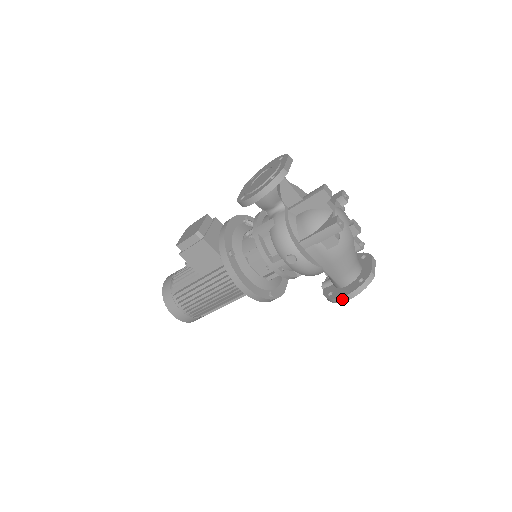
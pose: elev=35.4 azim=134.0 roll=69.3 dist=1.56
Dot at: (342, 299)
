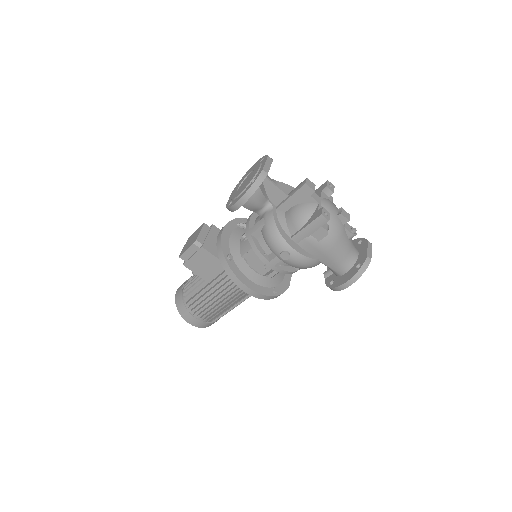
Dot at: (342, 287)
